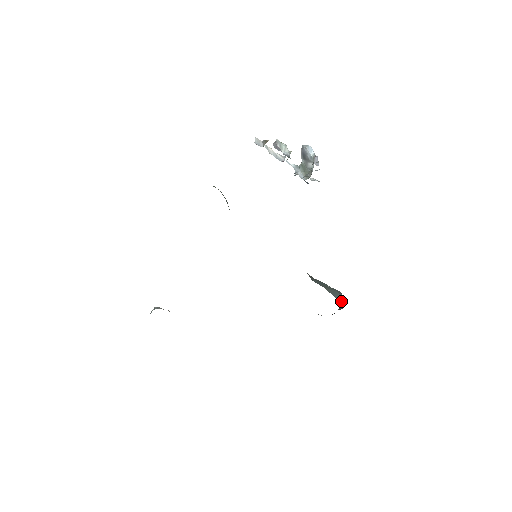
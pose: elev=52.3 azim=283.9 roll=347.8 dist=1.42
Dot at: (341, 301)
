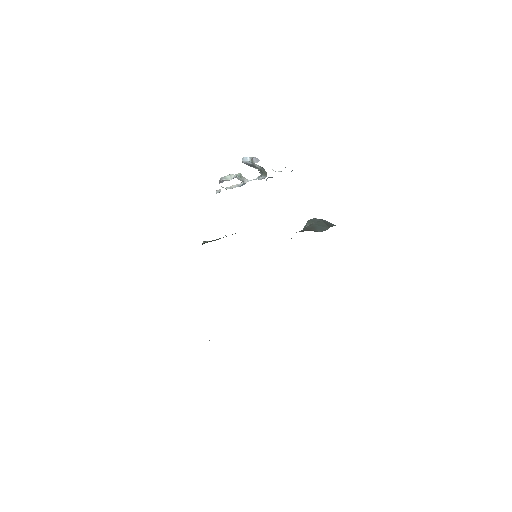
Dot at: occluded
